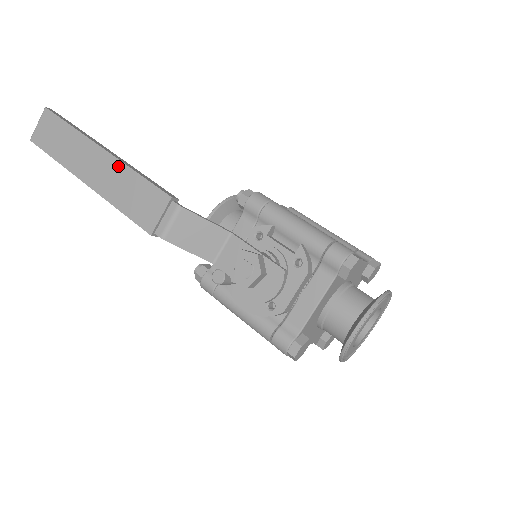
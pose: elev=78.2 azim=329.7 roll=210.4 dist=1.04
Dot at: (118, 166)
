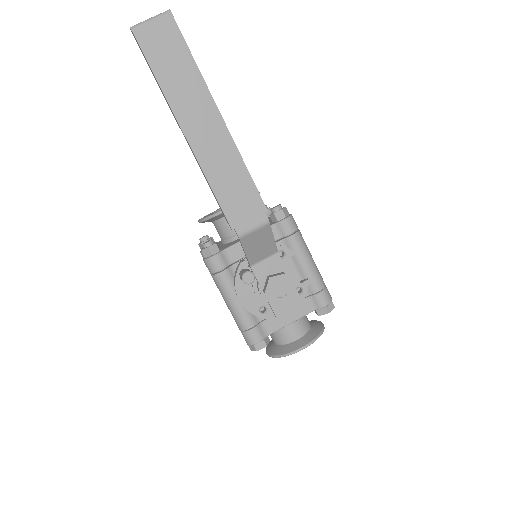
Dot at: (230, 146)
